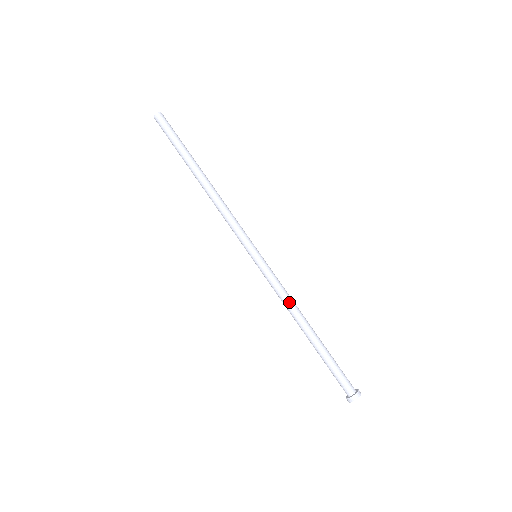
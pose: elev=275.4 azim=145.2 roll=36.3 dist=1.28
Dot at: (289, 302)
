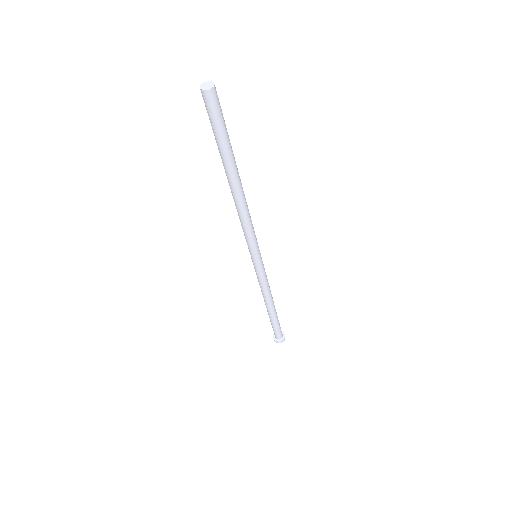
Dot at: (269, 290)
